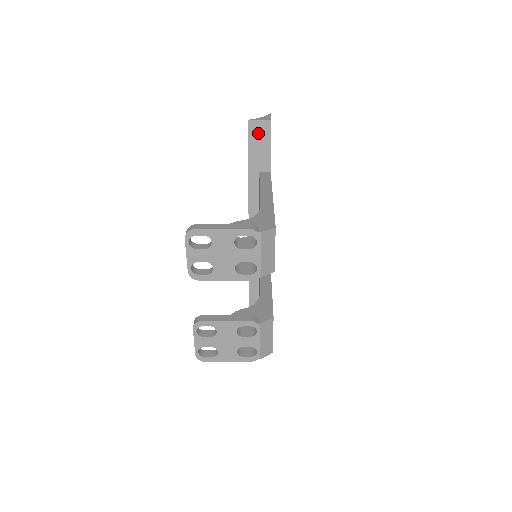
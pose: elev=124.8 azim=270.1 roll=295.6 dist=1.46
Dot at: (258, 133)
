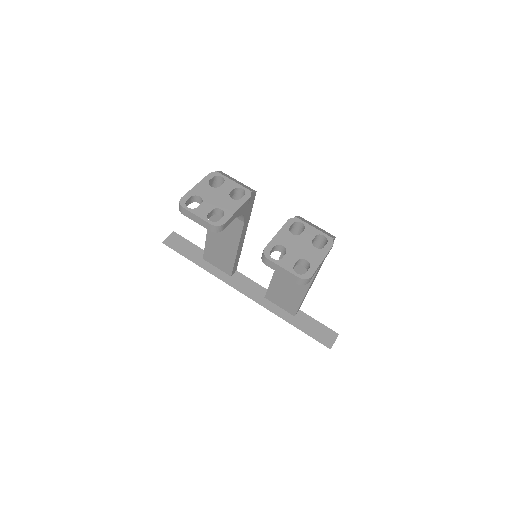
Dot at: (175, 243)
